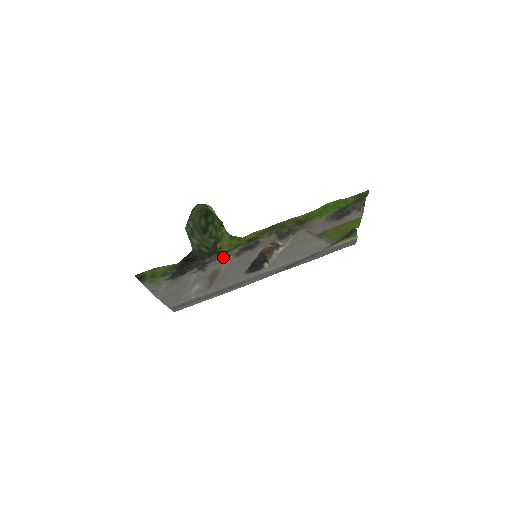
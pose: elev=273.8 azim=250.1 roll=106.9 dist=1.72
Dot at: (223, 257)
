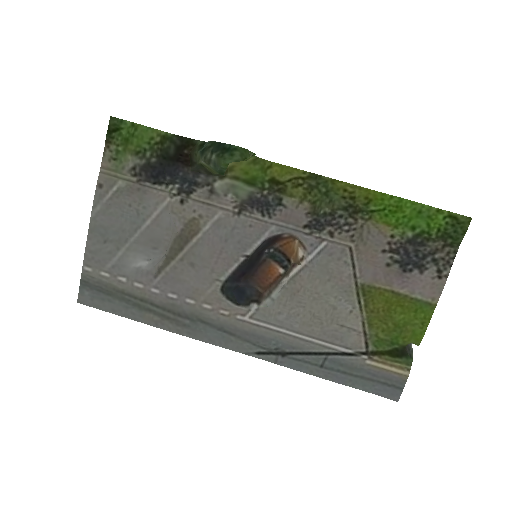
Dot at: (224, 185)
